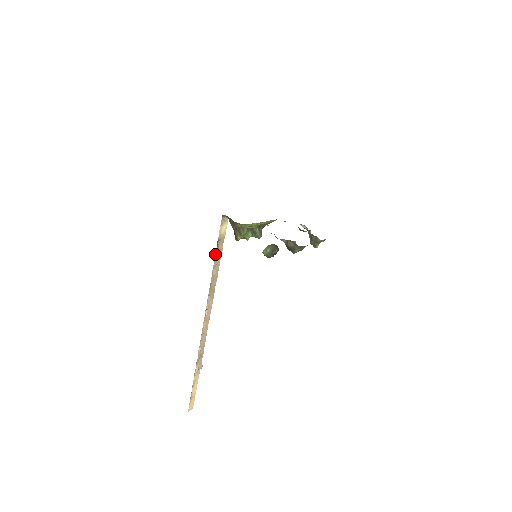
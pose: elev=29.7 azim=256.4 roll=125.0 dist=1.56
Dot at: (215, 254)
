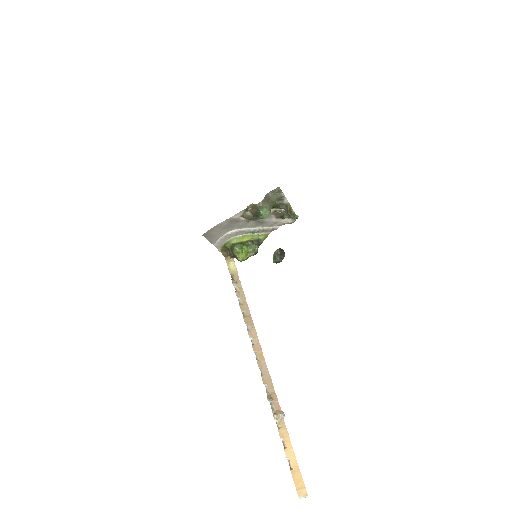
Dot at: occluded
